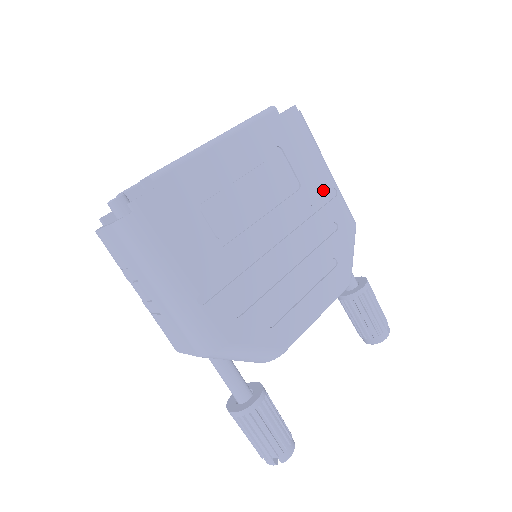
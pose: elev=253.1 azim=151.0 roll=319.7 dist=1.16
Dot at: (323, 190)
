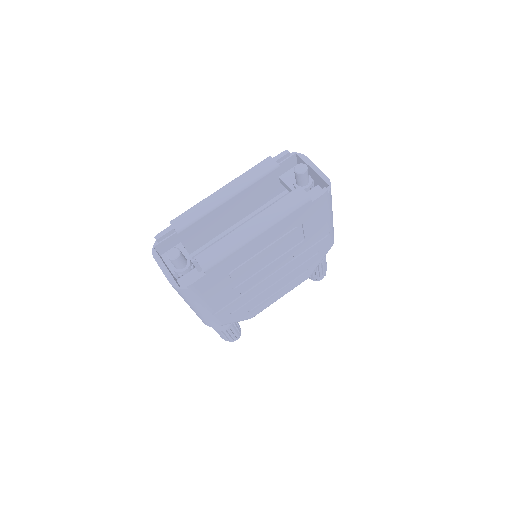
Dot at: (320, 236)
